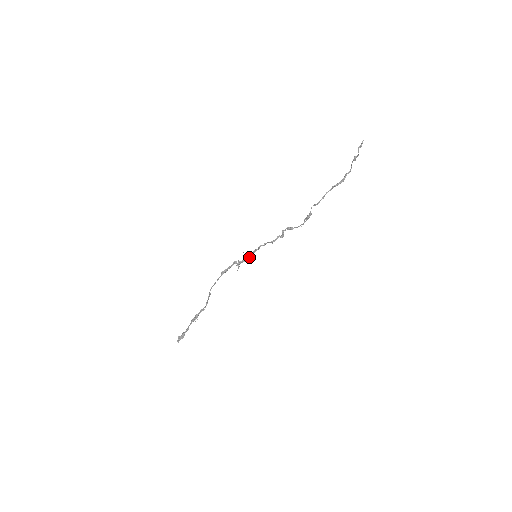
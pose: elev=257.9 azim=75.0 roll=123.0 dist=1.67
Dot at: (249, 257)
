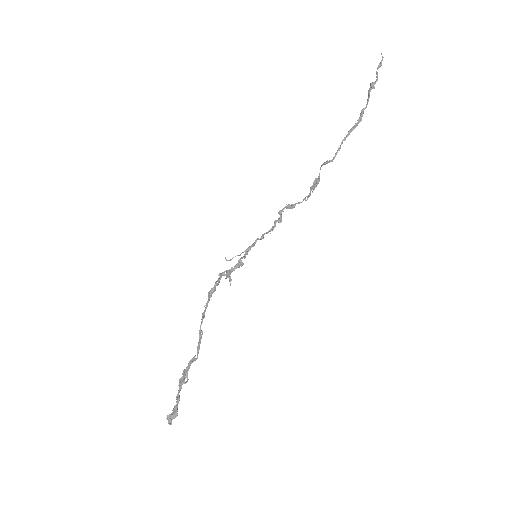
Dot at: (240, 261)
